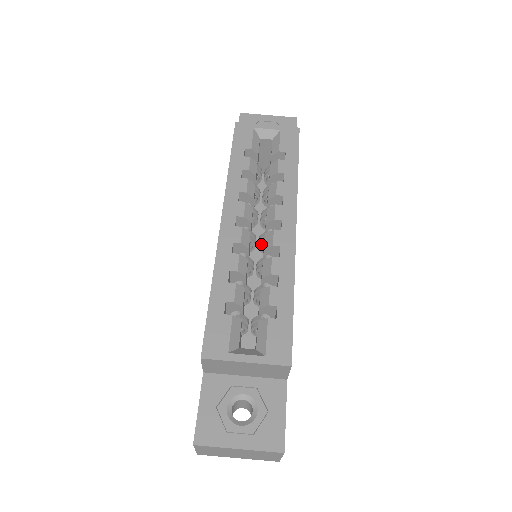
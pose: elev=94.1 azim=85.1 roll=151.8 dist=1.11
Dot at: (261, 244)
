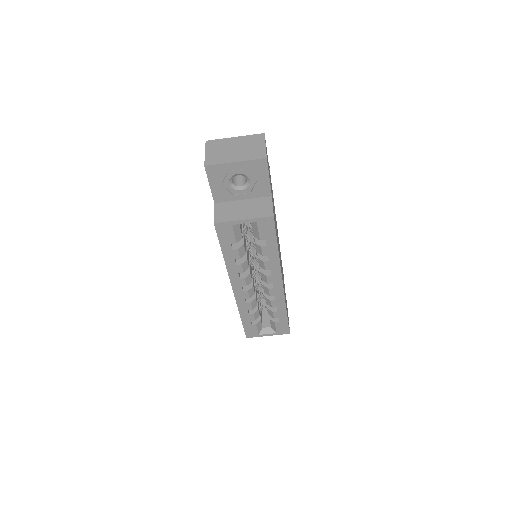
Dot at: occluded
